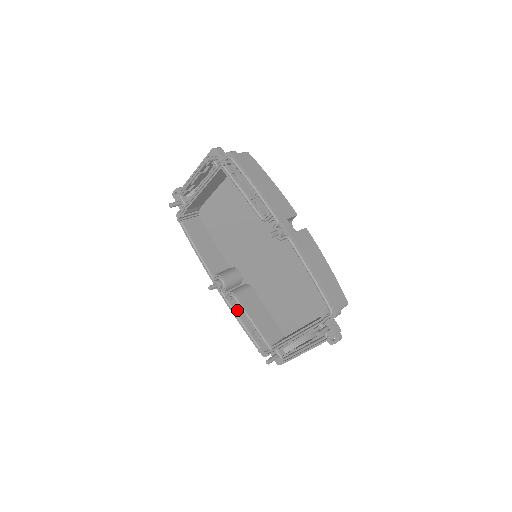
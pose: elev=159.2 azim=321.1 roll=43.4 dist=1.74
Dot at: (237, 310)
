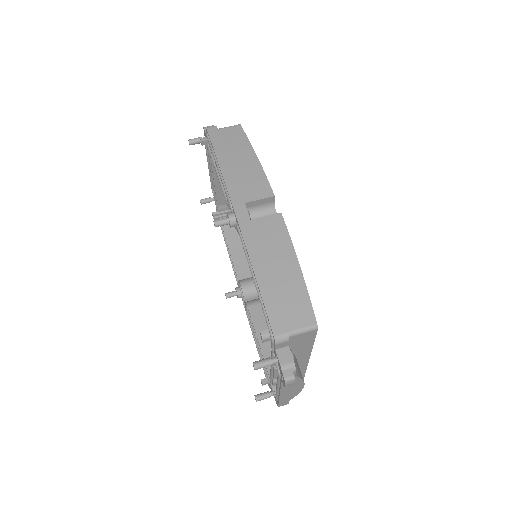
Dot at: occluded
